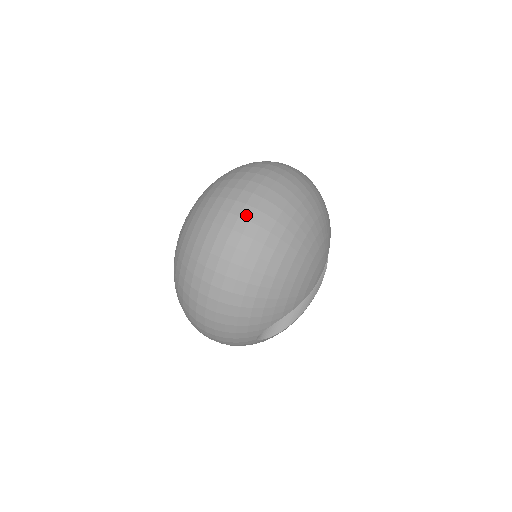
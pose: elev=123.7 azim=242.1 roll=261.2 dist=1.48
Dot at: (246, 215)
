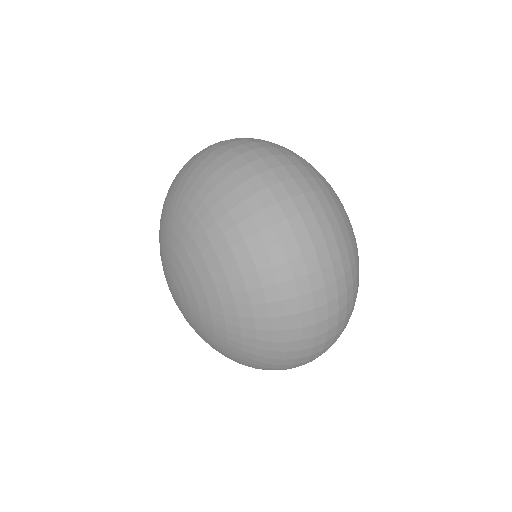
Dot at: (312, 224)
